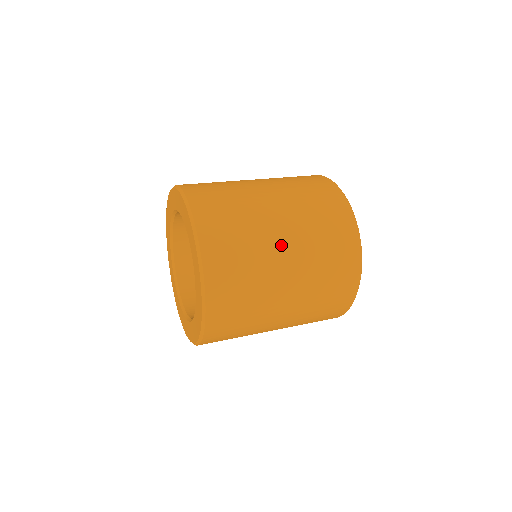
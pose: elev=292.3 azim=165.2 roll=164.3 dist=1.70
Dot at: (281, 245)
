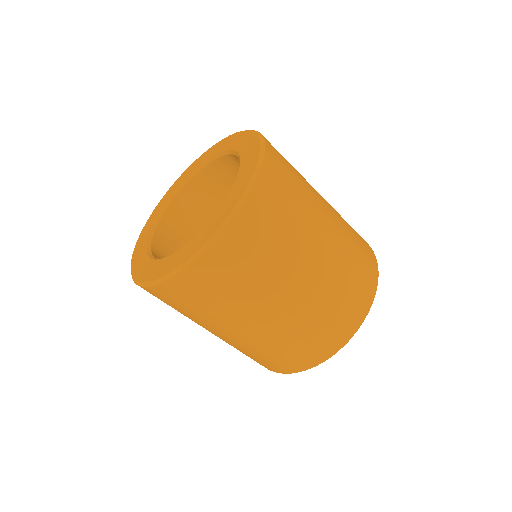
Dot at: (322, 199)
